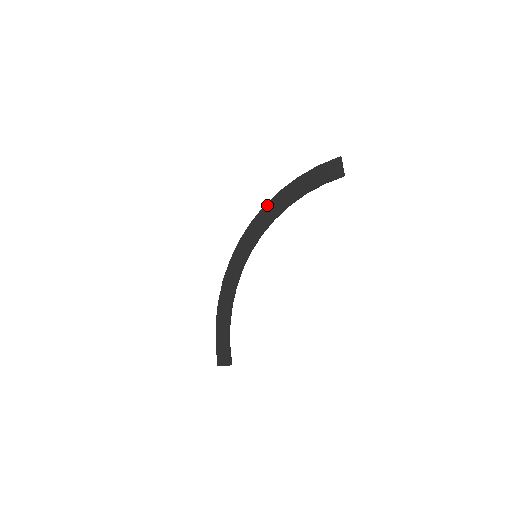
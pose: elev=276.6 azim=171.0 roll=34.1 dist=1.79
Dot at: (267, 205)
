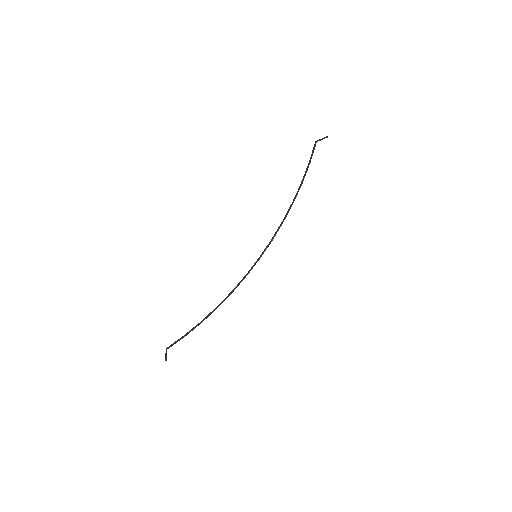
Dot at: occluded
